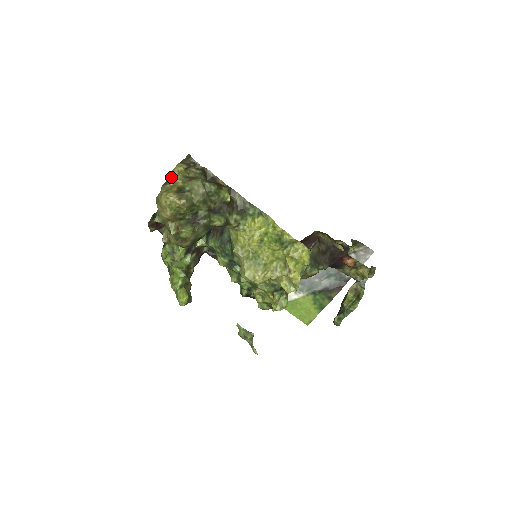
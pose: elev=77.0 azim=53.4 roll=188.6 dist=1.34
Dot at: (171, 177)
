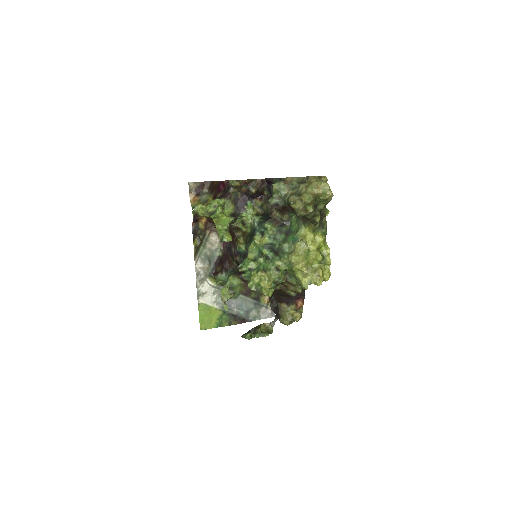
Dot at: (322, 178)
